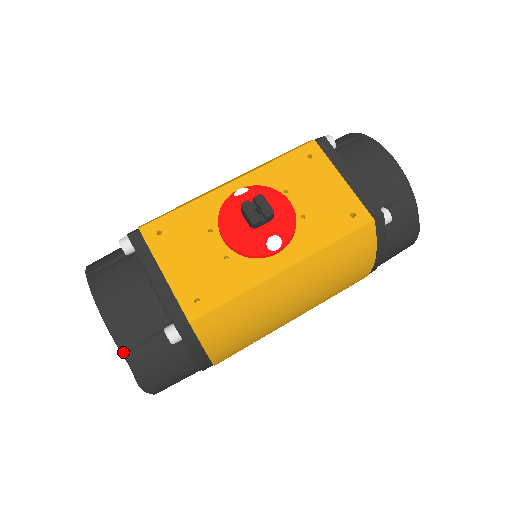
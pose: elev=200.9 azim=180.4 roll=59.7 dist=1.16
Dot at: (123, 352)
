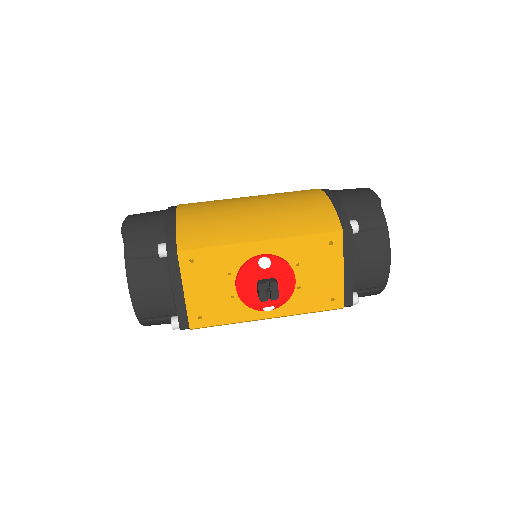
Dot at: (138, 319)
